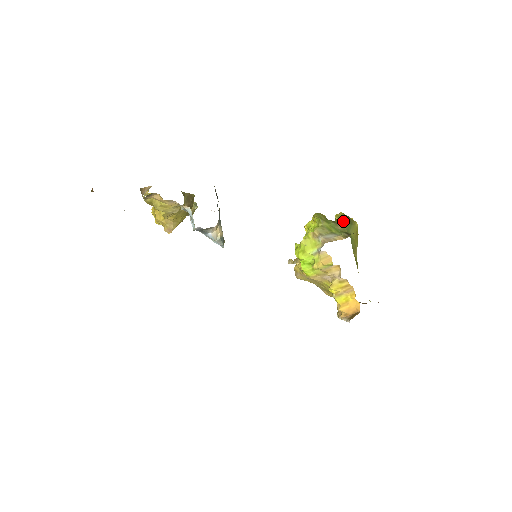
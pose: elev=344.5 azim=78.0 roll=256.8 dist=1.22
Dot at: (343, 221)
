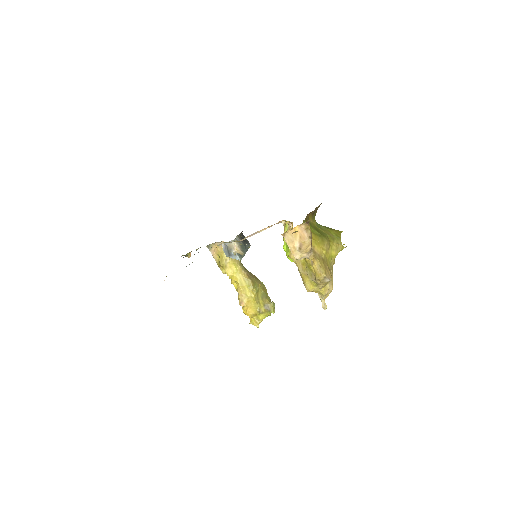
Dot at: occluded
